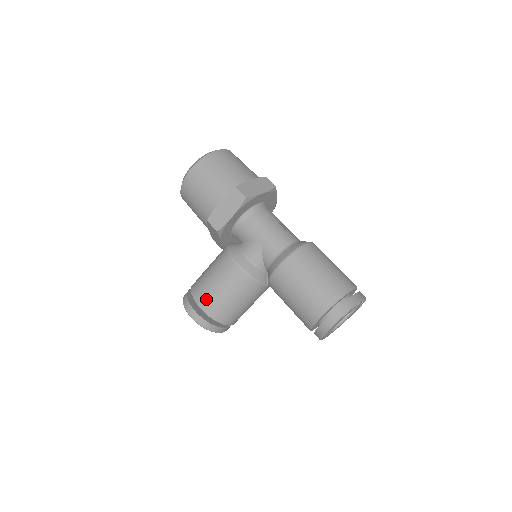
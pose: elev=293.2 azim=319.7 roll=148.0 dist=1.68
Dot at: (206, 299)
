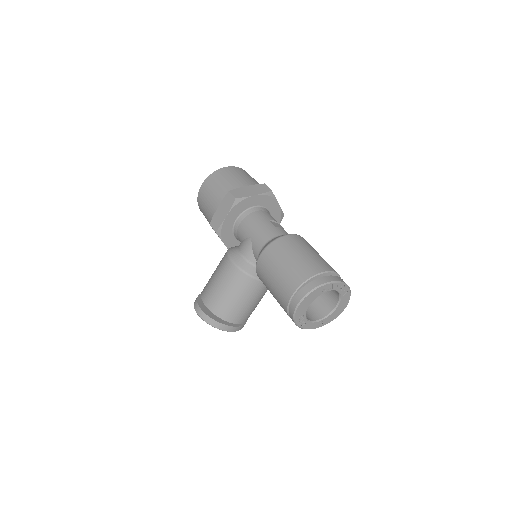
Dot at: (208, 295)
